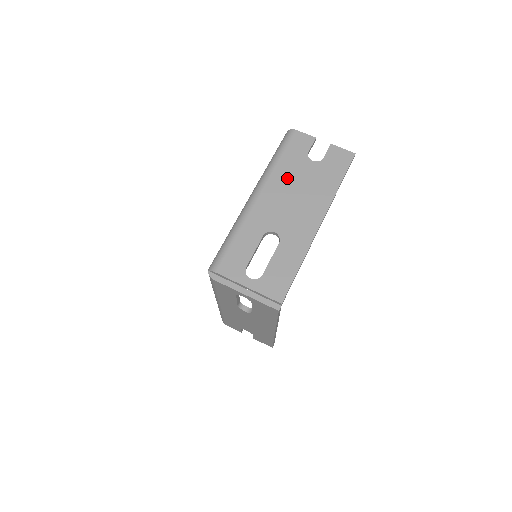
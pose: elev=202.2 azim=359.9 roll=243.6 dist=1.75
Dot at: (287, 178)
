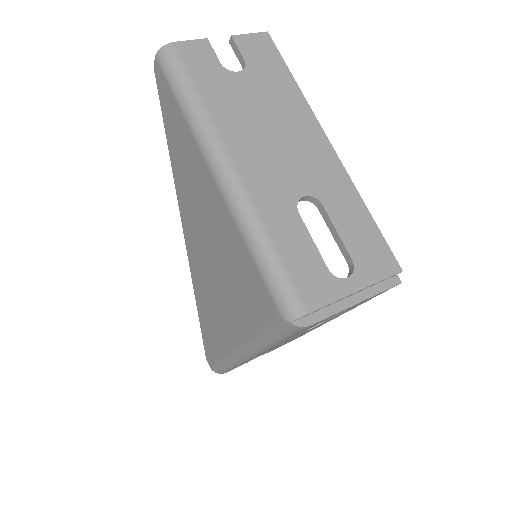
Dot at: (237, 116)
